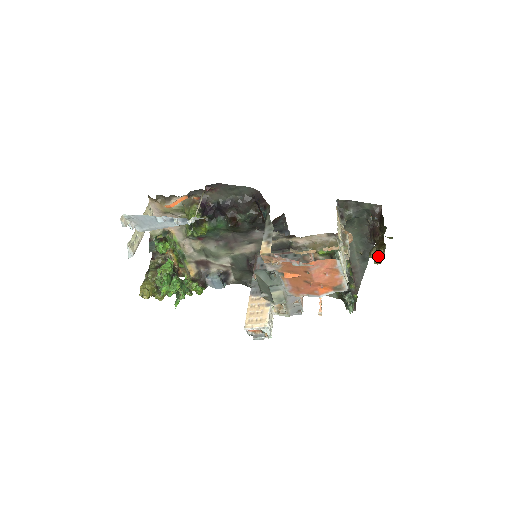
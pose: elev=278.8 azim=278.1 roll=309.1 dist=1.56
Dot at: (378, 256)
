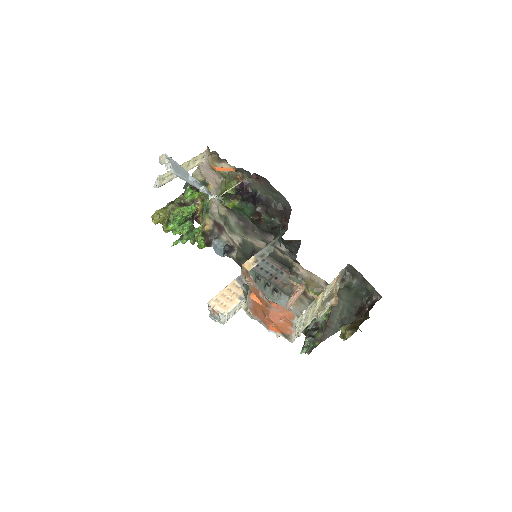
Dot at: (345, 333)
